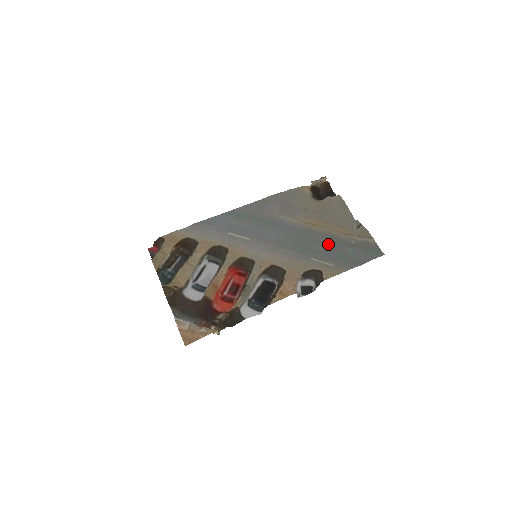
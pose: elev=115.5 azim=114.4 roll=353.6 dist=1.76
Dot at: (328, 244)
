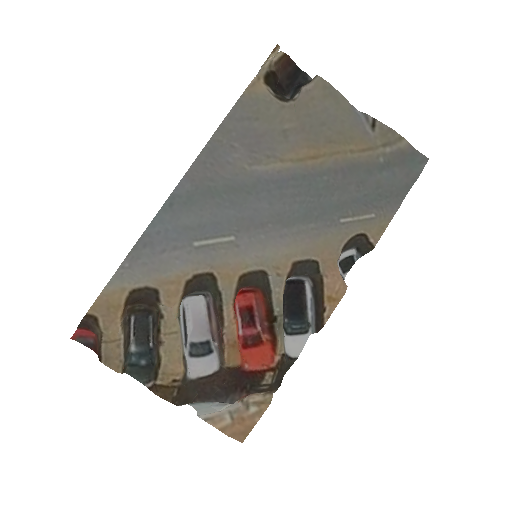
Dot at: (351, 182)
